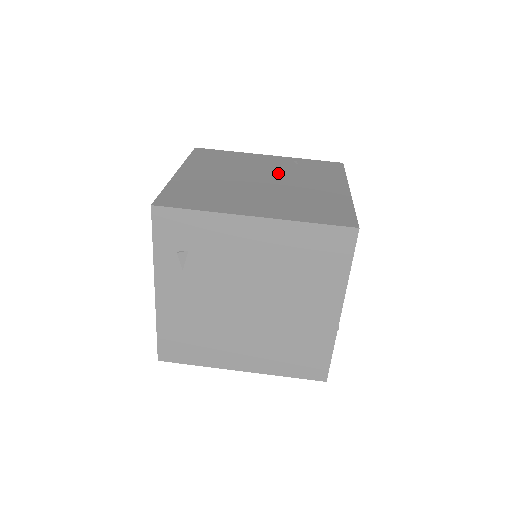
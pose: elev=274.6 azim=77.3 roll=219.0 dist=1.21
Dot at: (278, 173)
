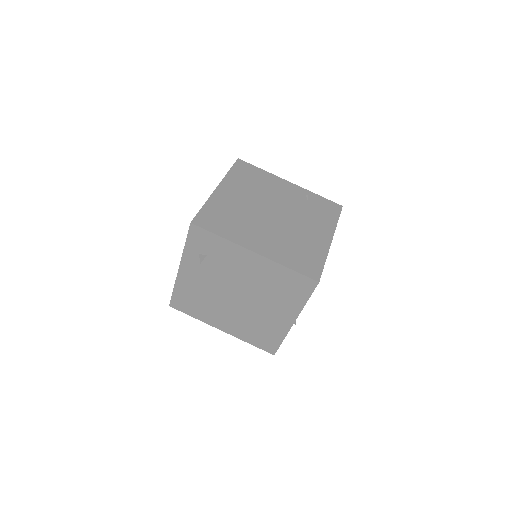
Dot at: (289, 207)
